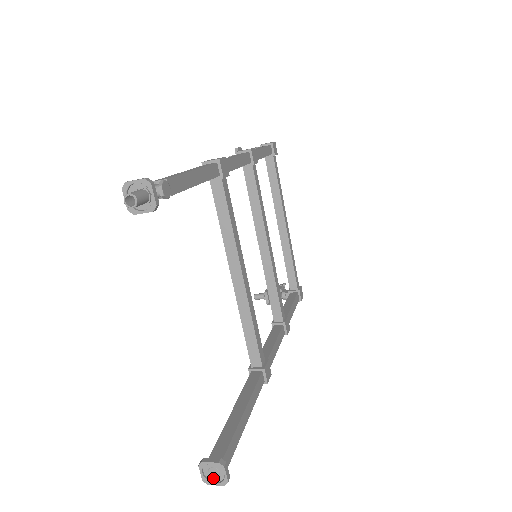
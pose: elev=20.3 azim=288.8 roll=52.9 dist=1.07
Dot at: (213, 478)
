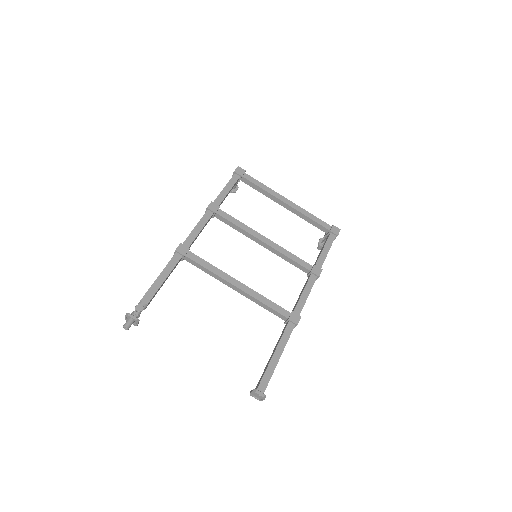
Dot at: (260, 398)
